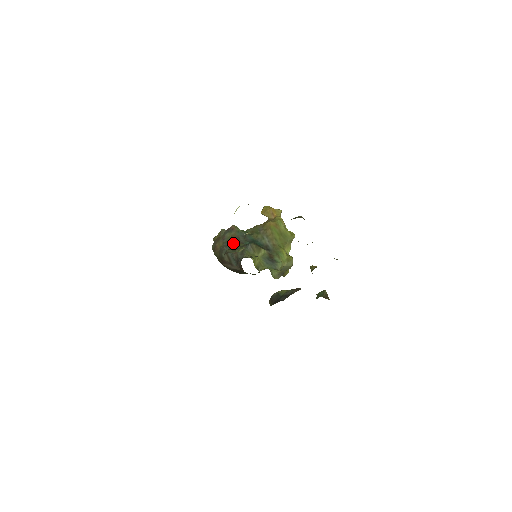
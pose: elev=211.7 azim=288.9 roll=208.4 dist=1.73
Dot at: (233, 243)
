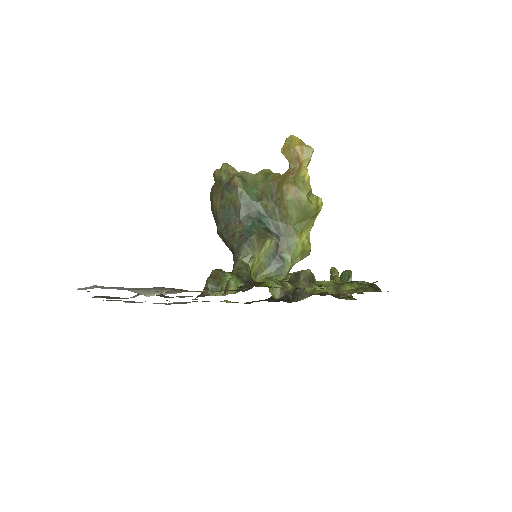
Dot at: (231, 219)
